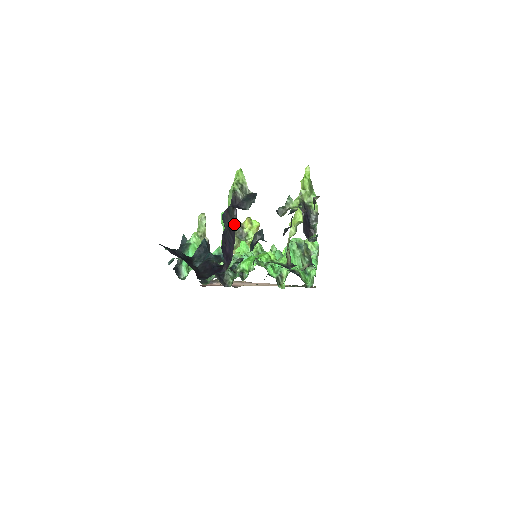
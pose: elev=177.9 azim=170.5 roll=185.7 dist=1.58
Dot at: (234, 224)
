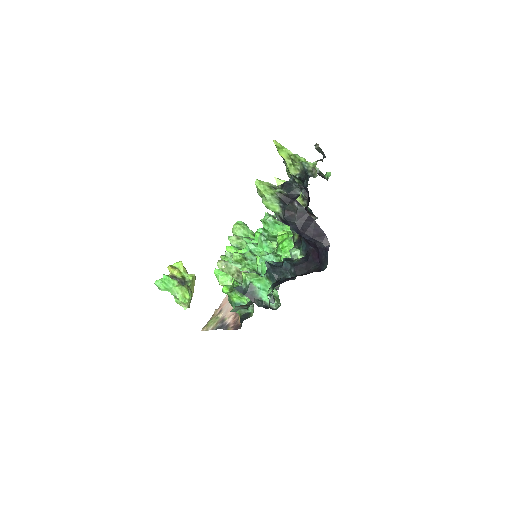
Dot at: (303, 212)
